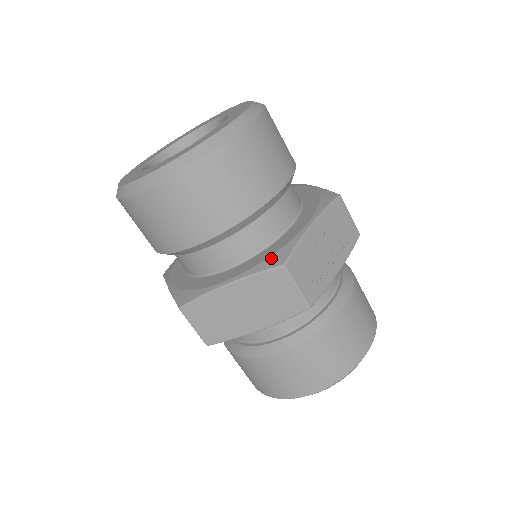
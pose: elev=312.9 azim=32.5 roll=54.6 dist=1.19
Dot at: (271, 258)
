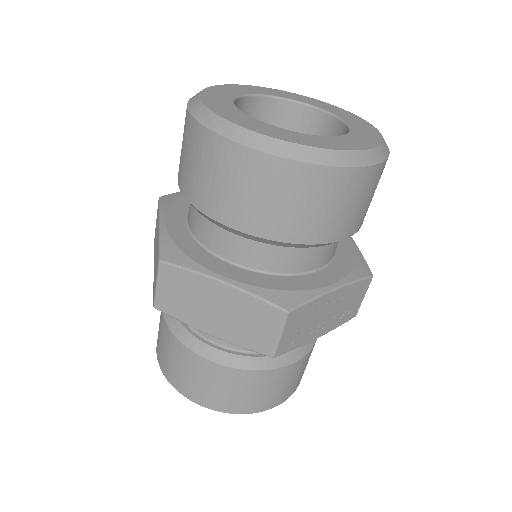
Dot at: (281, 293)
